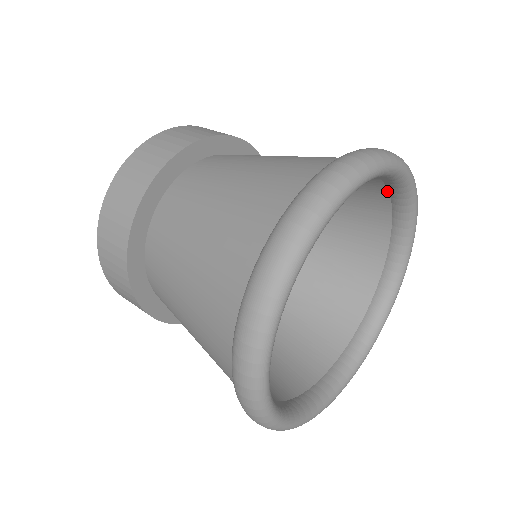
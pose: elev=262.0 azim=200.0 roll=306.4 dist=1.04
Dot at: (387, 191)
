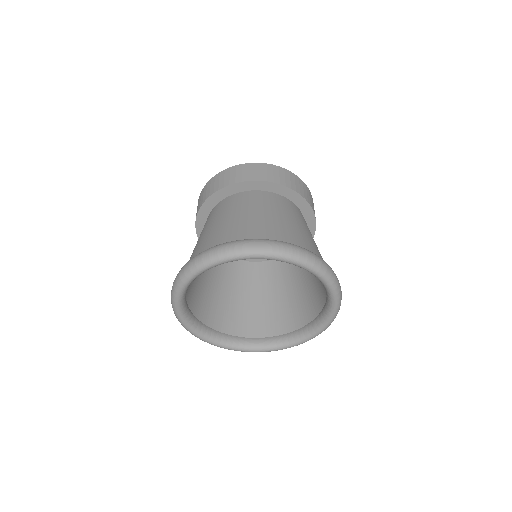
Dot at: occluded
